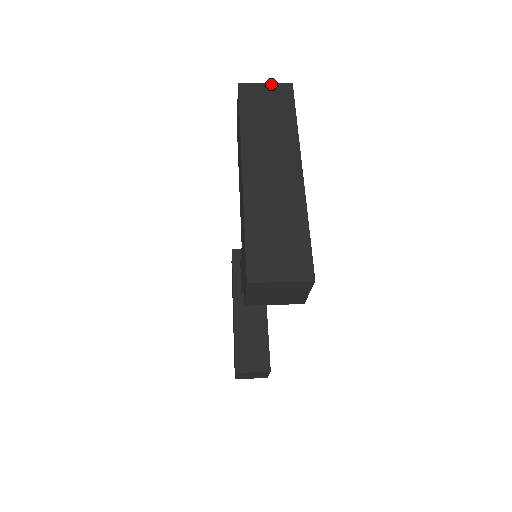
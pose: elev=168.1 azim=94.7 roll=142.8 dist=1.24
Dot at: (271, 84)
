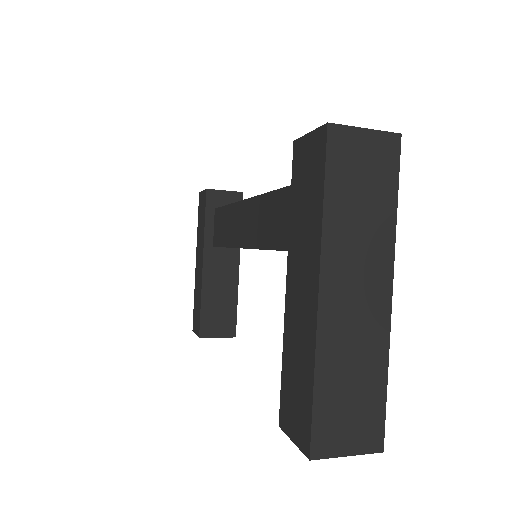
Dot at: (373, 131)
